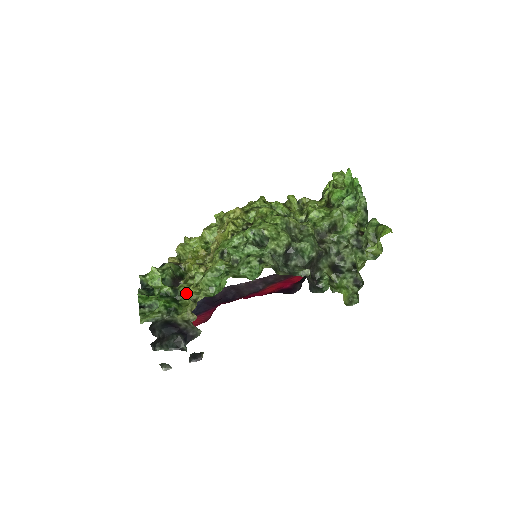
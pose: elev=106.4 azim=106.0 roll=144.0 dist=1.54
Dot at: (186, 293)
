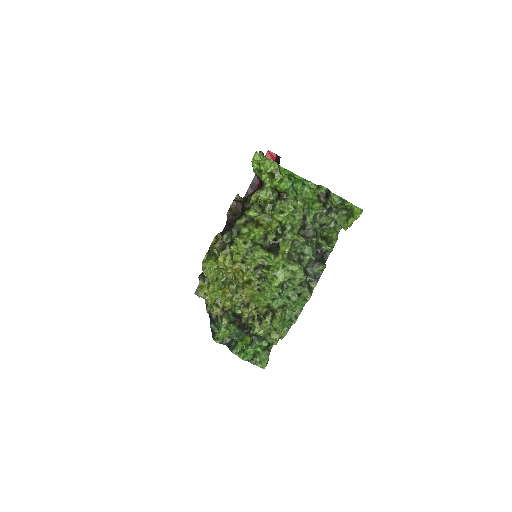
Dot at: occluded
